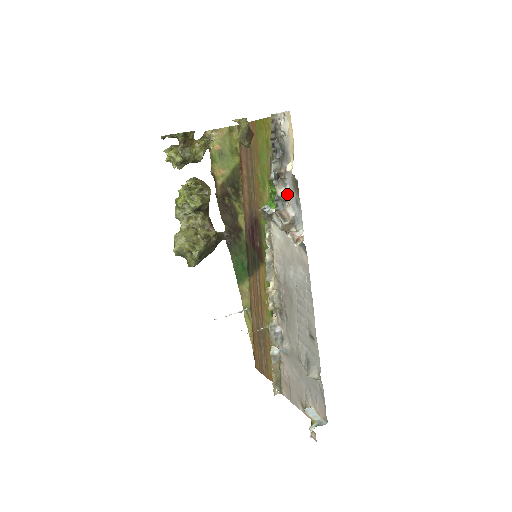
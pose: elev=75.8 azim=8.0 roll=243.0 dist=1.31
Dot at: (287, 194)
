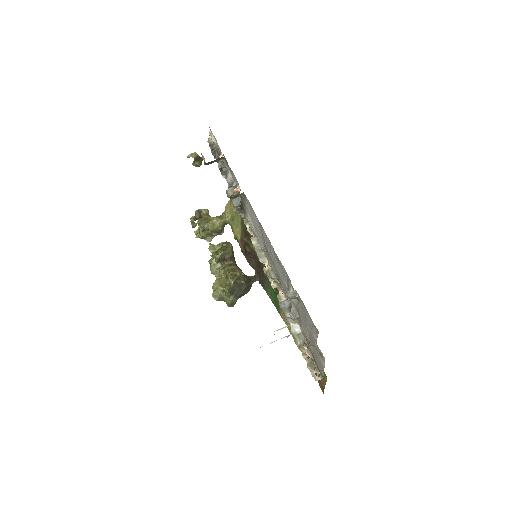
Dot at: (230, 176)
